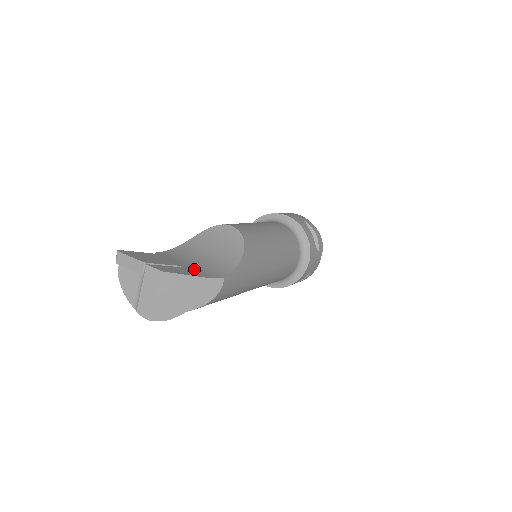
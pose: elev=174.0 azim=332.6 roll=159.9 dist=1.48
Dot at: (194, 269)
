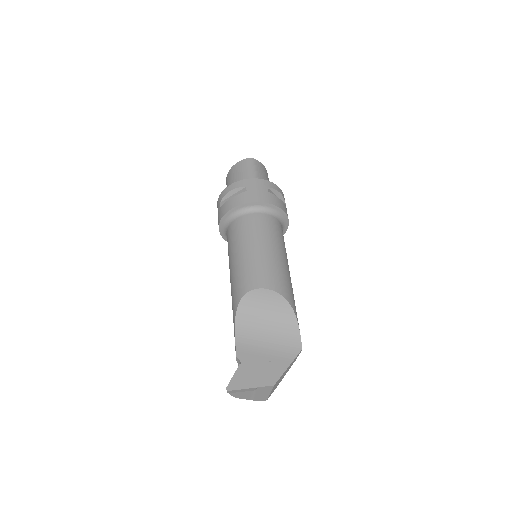
Dot at: (277, 355)
